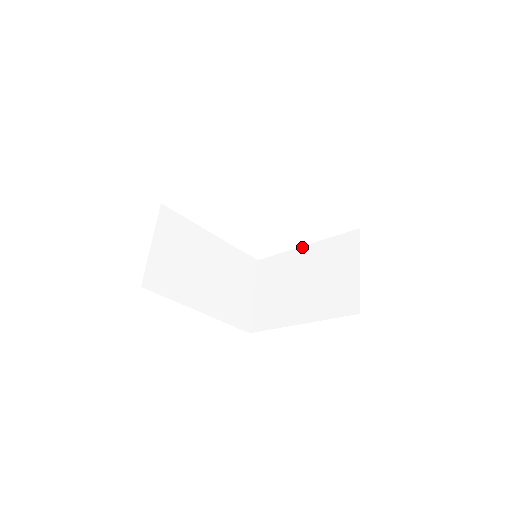
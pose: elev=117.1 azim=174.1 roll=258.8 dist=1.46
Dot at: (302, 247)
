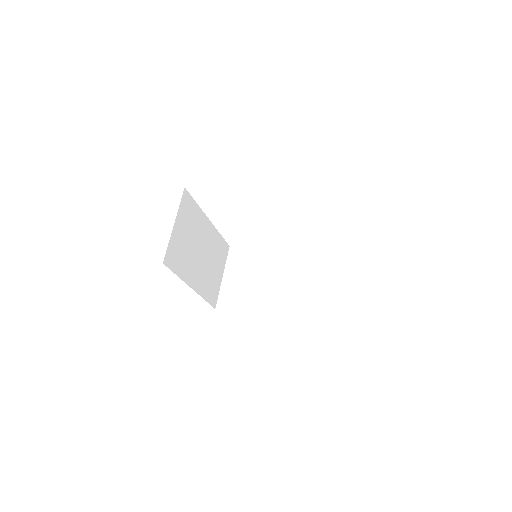
Dot at: (276, 249)
